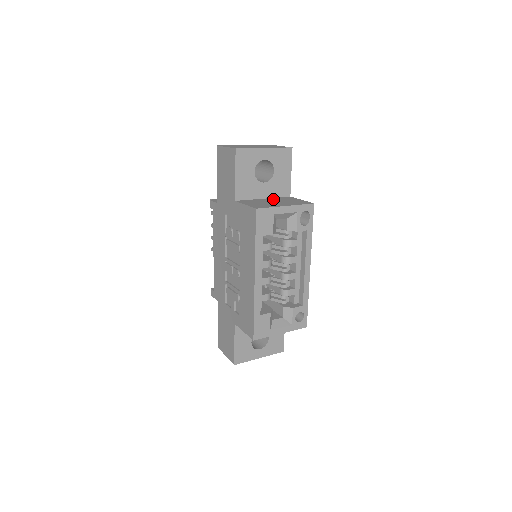
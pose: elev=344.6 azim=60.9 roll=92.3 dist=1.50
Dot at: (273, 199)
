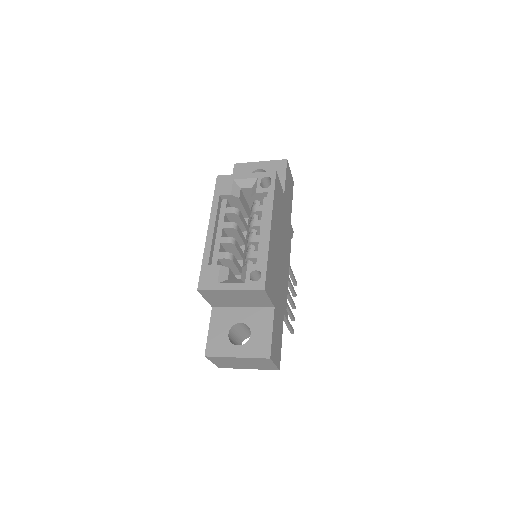
Dot at: occluded
